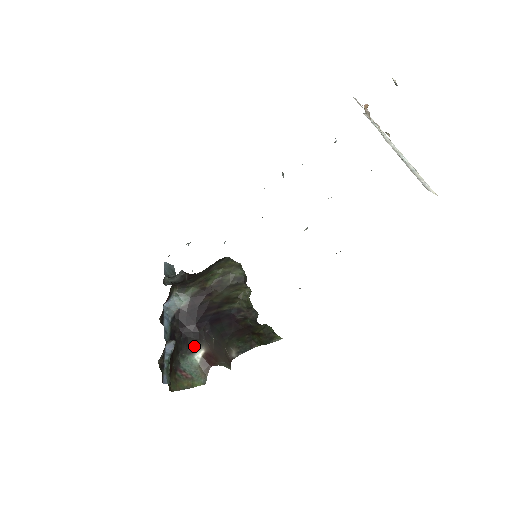
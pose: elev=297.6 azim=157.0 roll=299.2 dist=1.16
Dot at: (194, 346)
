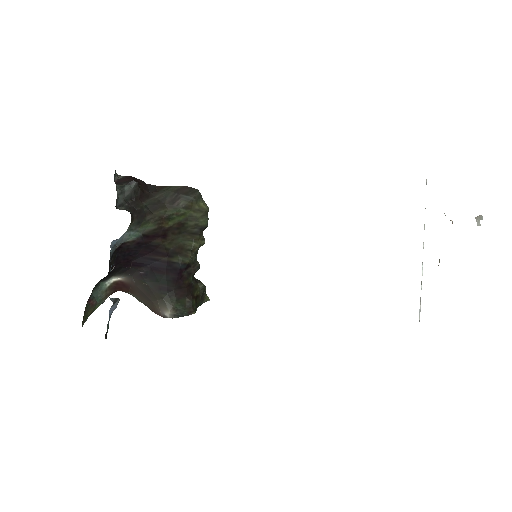
Dot at: (113, 274)
